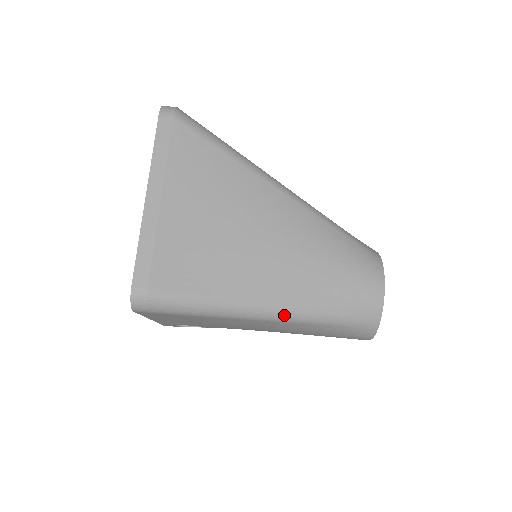
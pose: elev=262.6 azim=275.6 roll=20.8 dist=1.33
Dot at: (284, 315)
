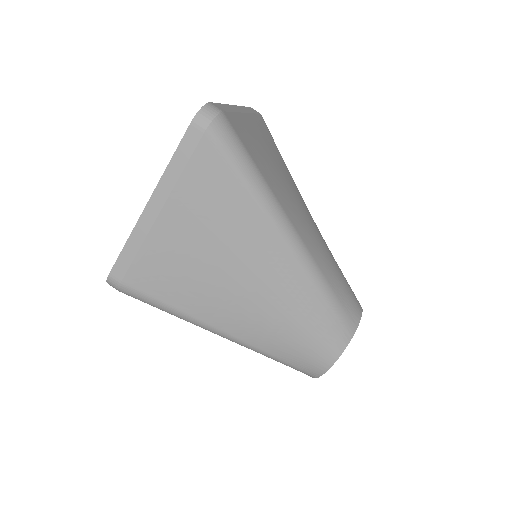
Dot at: (234, 341)
